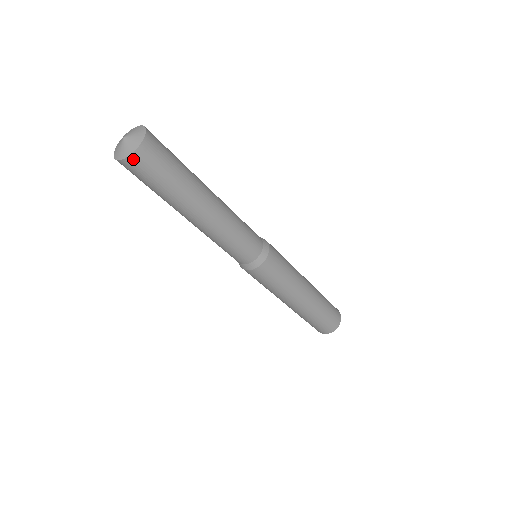
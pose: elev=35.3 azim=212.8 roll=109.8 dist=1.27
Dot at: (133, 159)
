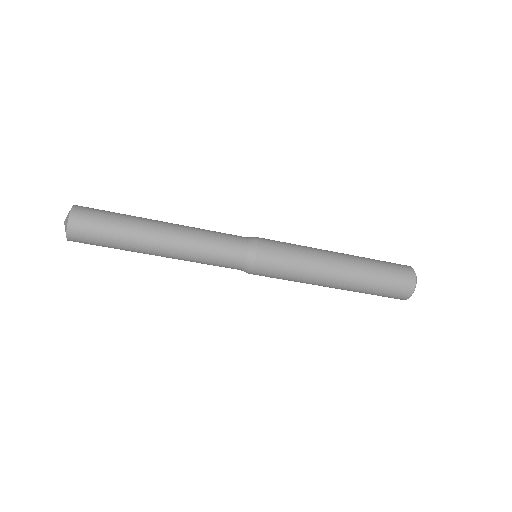
Dot at: (72, 228)
